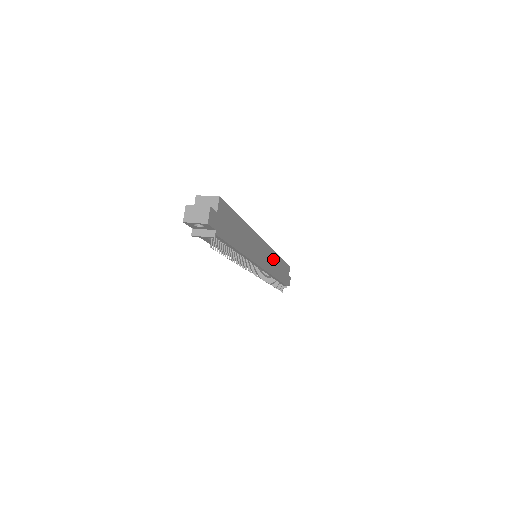
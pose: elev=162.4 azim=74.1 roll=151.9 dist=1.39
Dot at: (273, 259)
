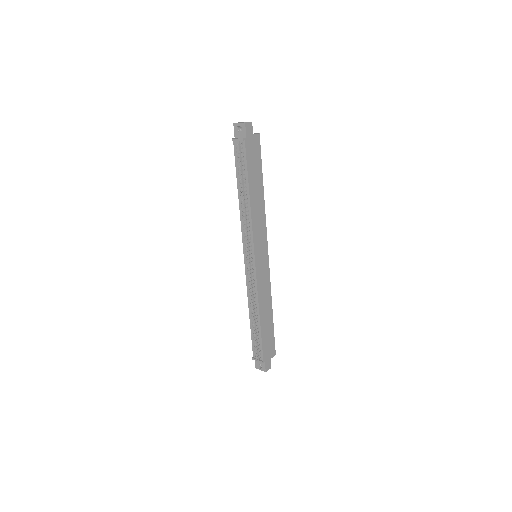
Dot at: (266, 288)
